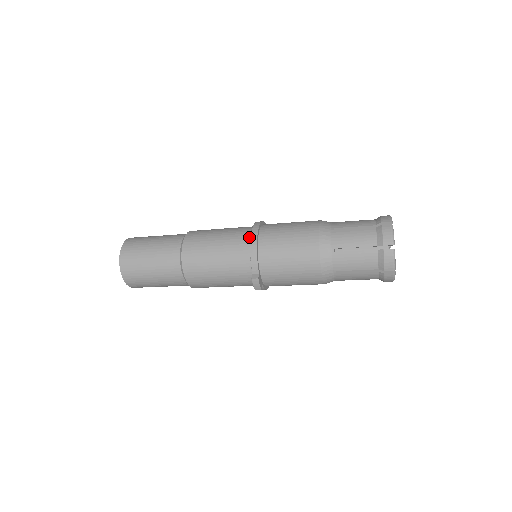
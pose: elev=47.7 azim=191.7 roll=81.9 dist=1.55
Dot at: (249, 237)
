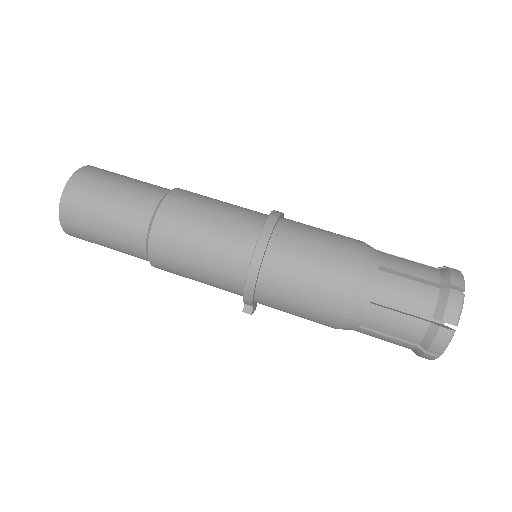
Dot at: (245, 269)
